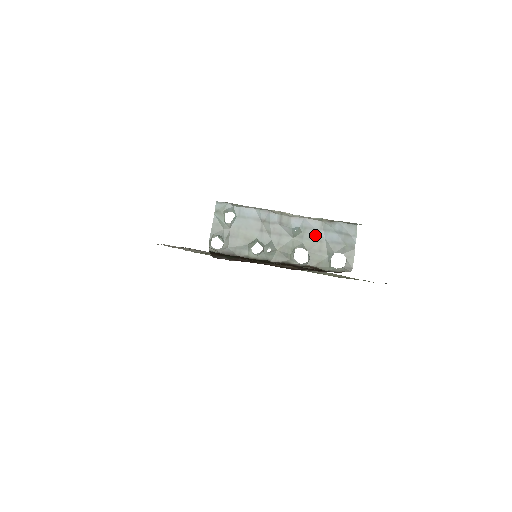
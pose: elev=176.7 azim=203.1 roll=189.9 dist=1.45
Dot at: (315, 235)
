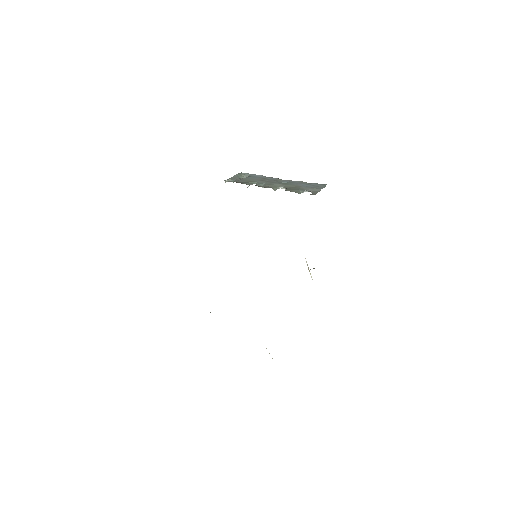
Dot at: (295, 184)
